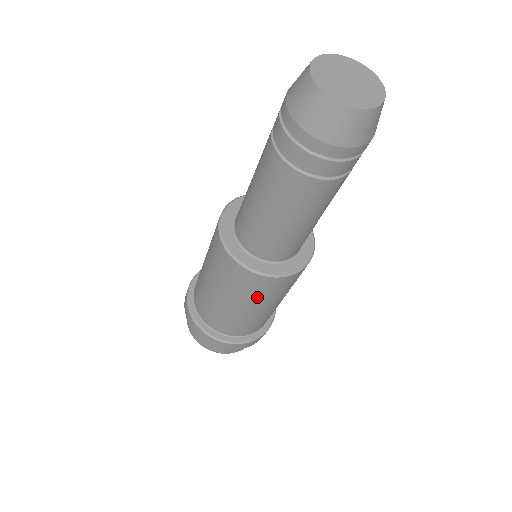
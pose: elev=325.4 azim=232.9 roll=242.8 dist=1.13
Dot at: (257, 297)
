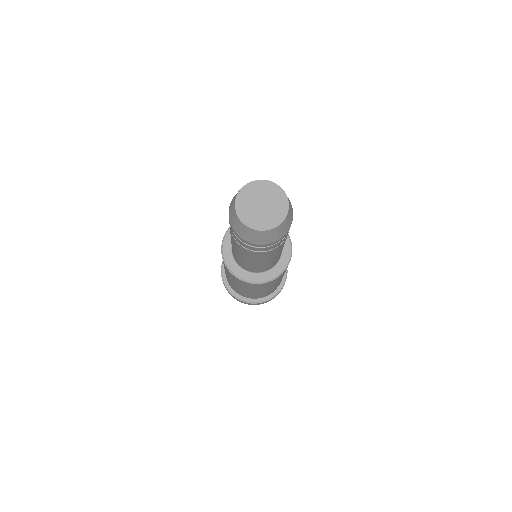
Dot at: (242, 285)
